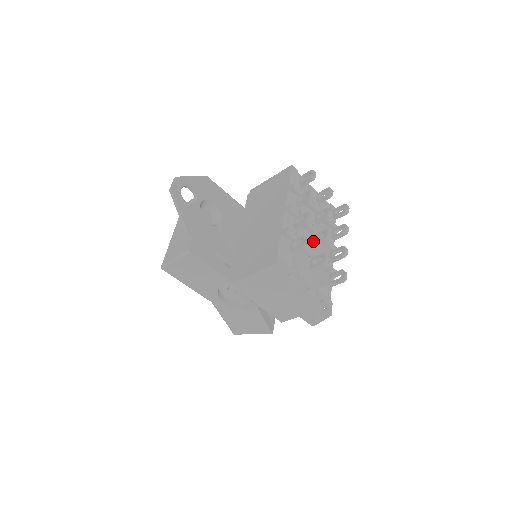
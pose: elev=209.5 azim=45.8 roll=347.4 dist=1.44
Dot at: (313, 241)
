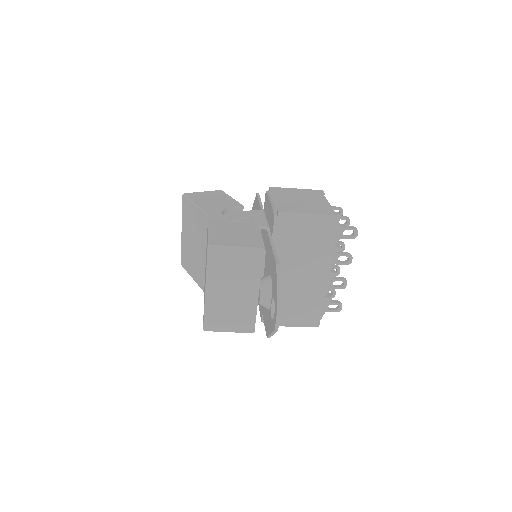
Dot at: occluded
